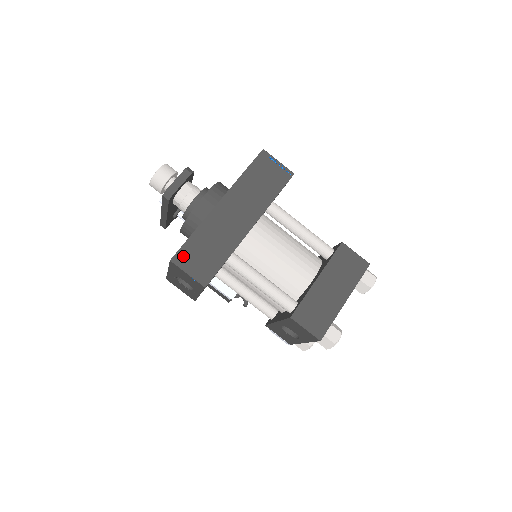
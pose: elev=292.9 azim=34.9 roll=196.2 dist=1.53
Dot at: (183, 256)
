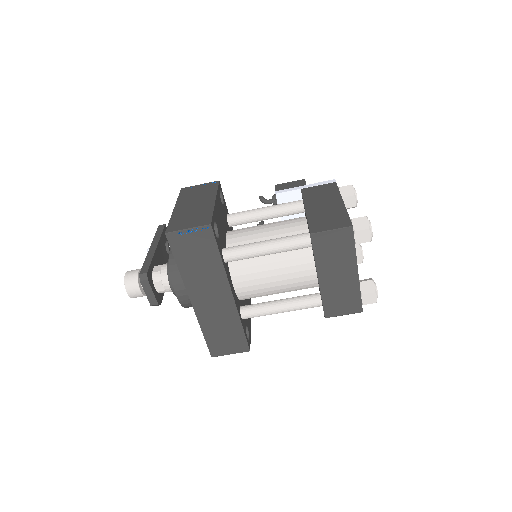
Dot at: (215, 349)
